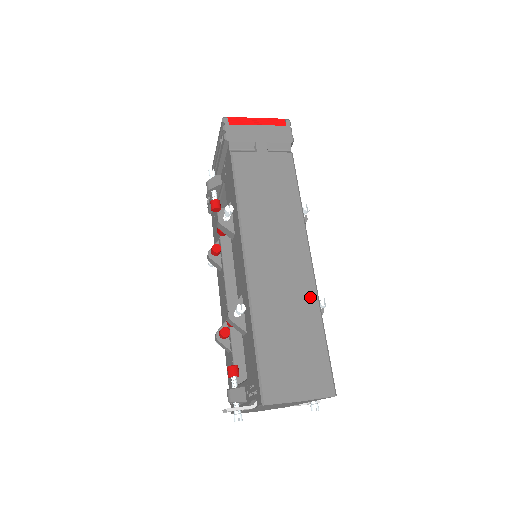
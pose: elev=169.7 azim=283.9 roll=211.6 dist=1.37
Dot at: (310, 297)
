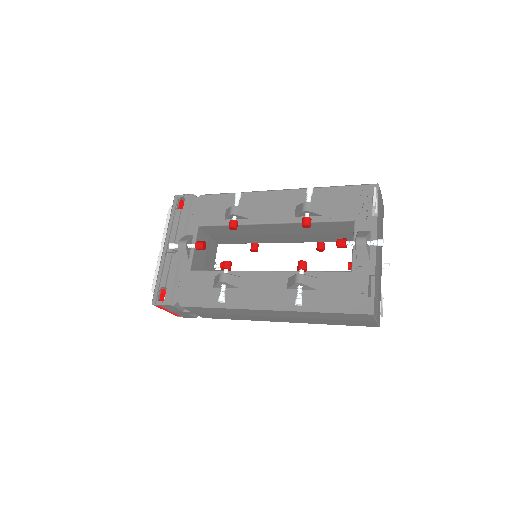
Dot at: occluded
